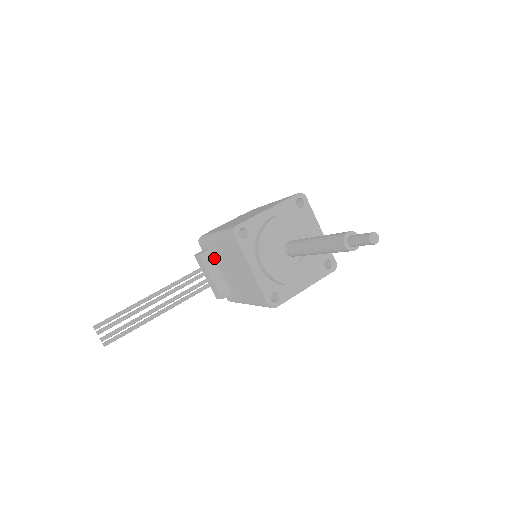
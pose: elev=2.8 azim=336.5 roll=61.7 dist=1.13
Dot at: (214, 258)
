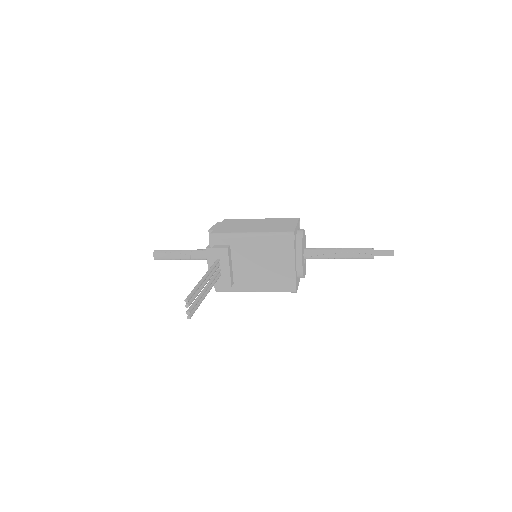
Dot at: (231, 253)
